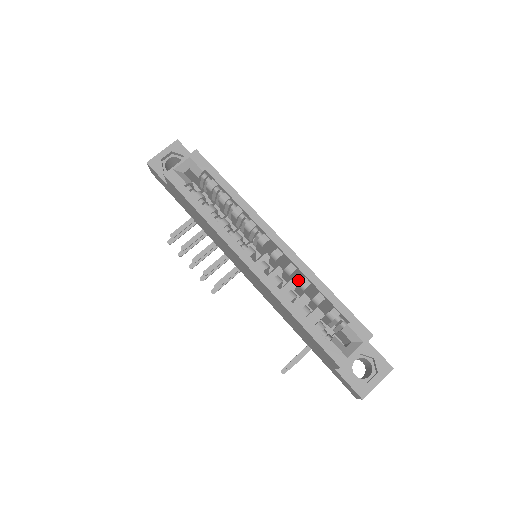
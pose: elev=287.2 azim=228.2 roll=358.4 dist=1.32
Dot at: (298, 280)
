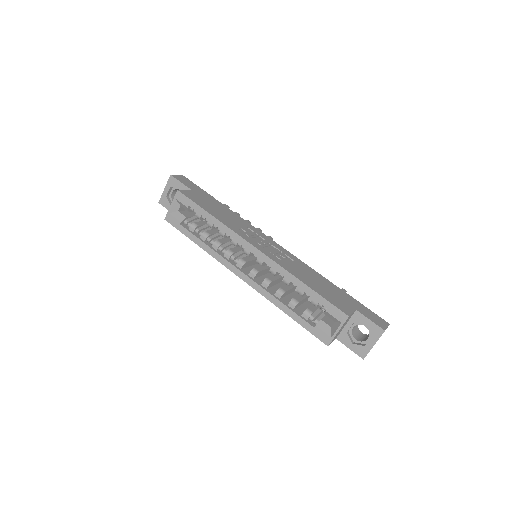
Dot at: occluded
